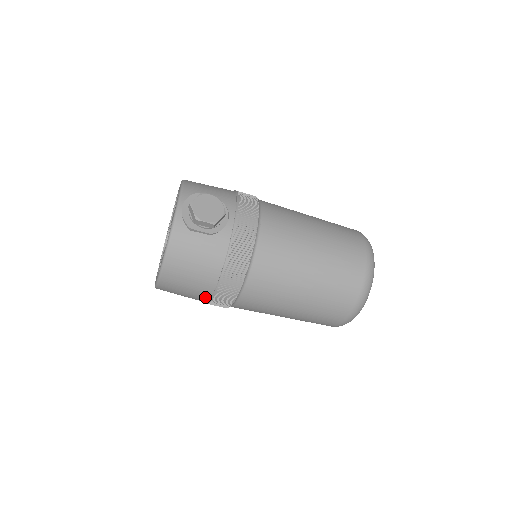
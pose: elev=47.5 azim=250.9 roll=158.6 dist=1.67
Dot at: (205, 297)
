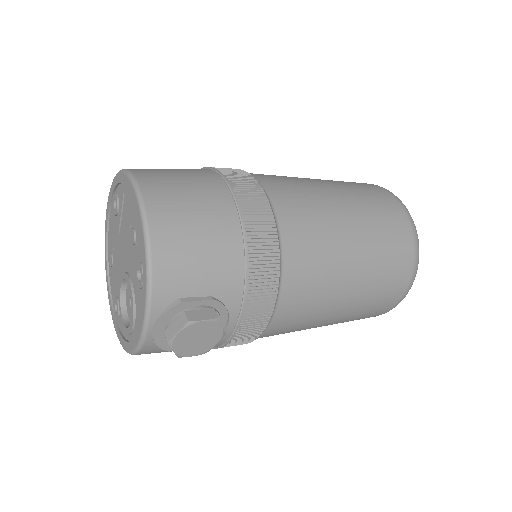
Dot at: occluded
